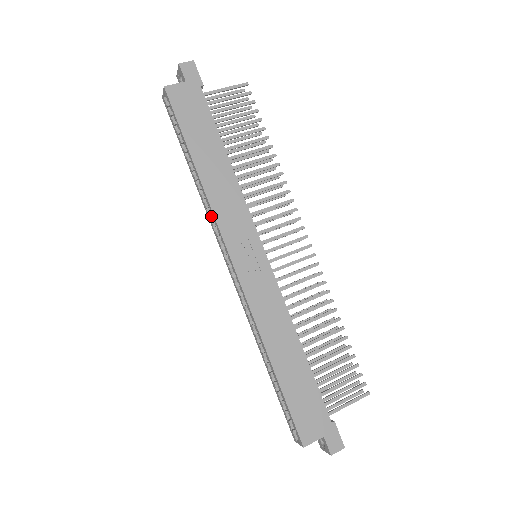
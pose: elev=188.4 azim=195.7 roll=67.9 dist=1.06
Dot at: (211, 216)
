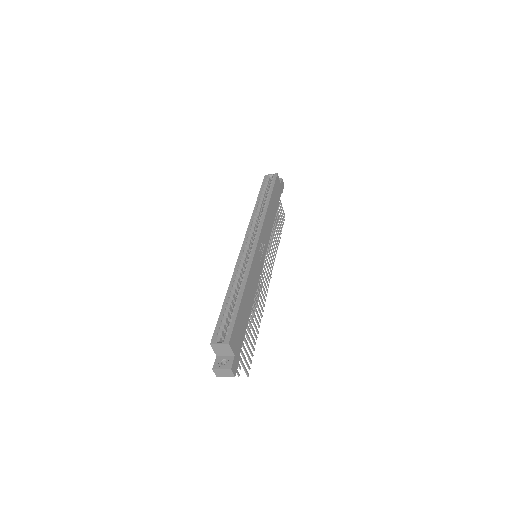
Dot at: (255, 220)
